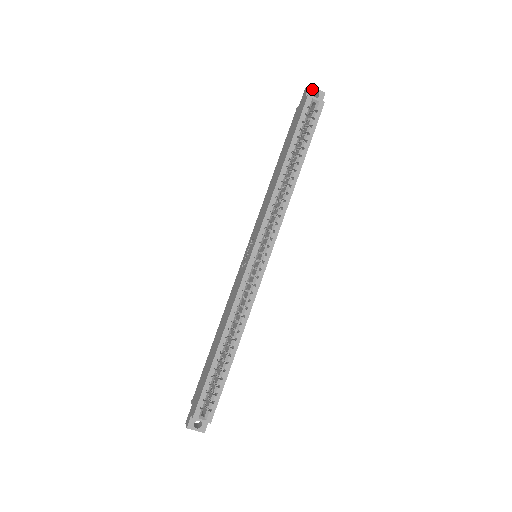
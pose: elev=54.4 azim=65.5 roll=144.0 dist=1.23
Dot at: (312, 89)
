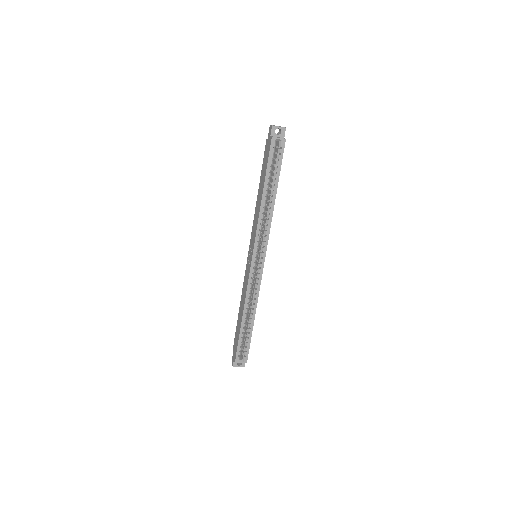
Dot at: (275, 128)
